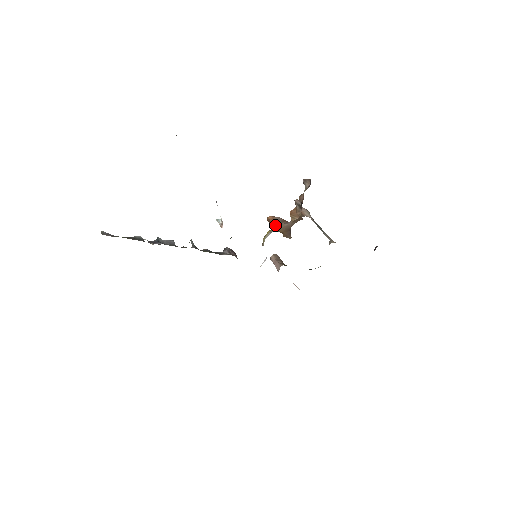
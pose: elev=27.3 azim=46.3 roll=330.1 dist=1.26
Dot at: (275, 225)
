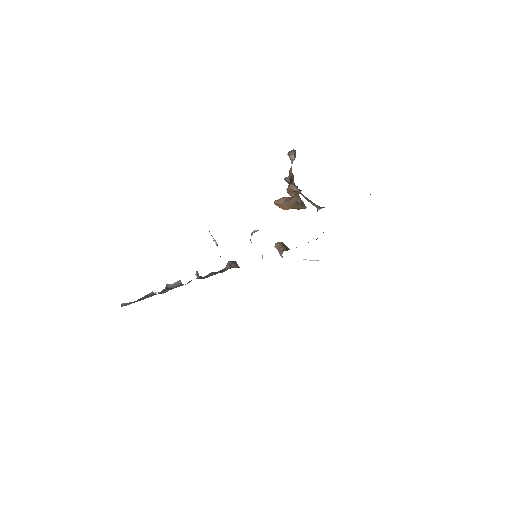
Dot at: (282, 206)
